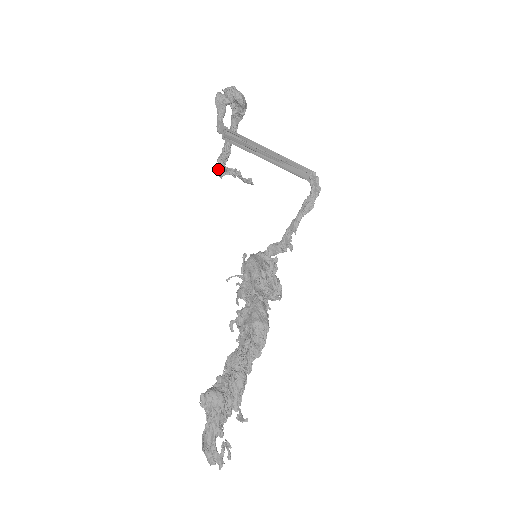
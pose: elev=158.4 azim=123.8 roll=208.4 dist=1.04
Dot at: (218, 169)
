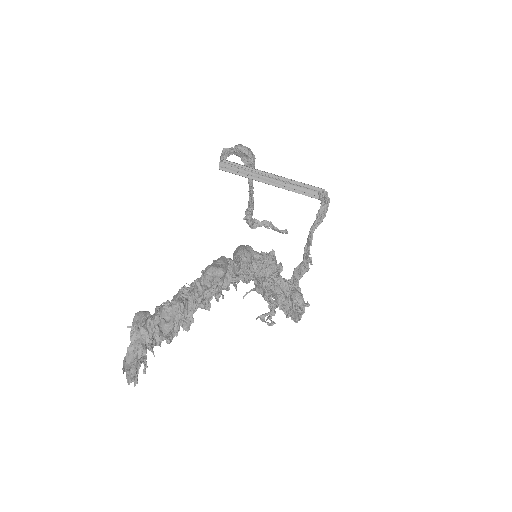
Dot at: (247, 220)
